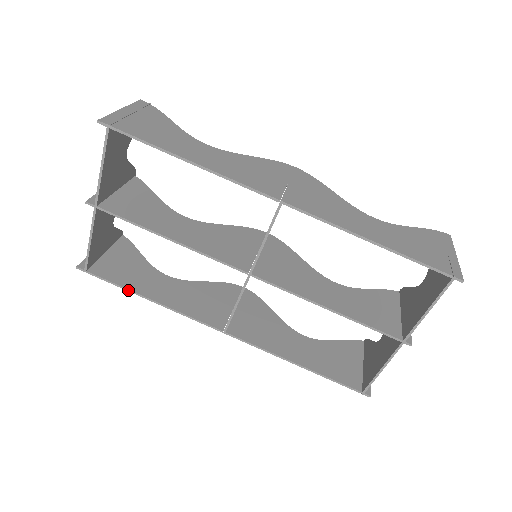
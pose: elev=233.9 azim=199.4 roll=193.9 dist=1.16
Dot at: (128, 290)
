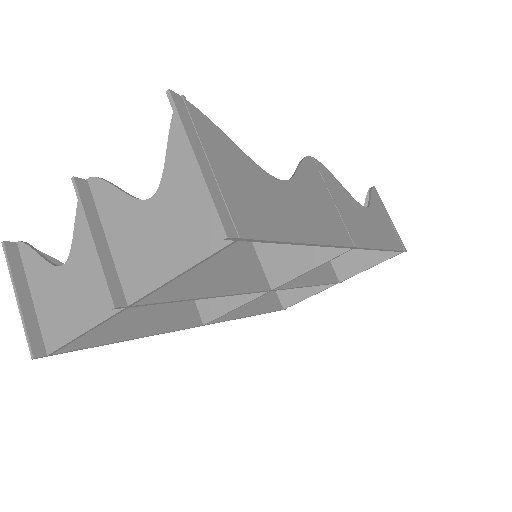
Dot at: occluded
